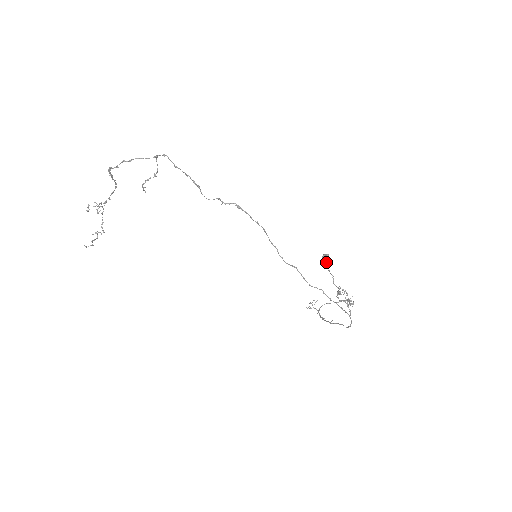
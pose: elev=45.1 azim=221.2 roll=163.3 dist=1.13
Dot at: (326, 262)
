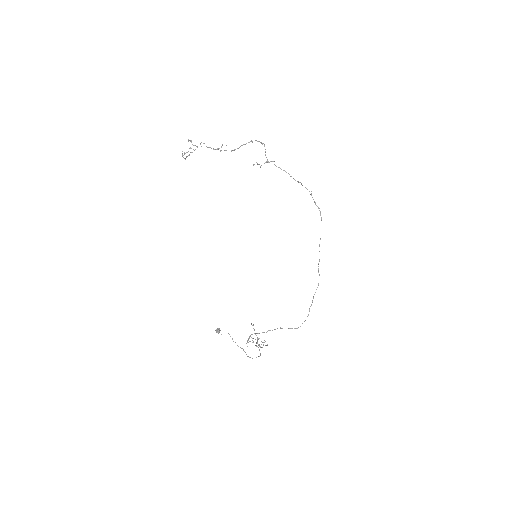
Dot at: occluded
